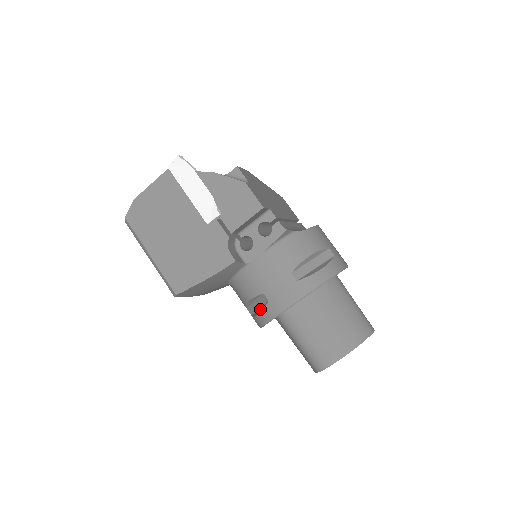
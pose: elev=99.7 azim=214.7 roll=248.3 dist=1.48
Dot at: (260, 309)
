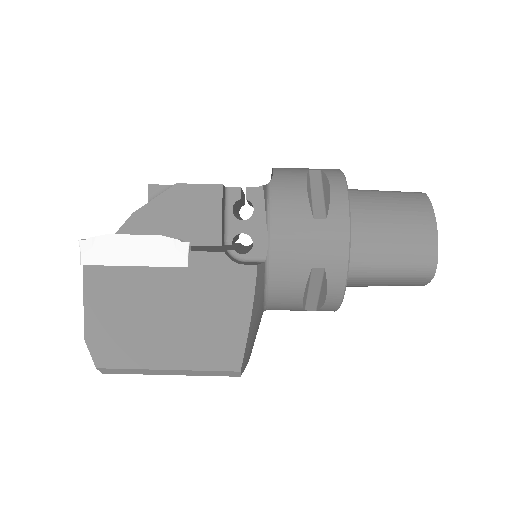
Dot at: (322, 289)
